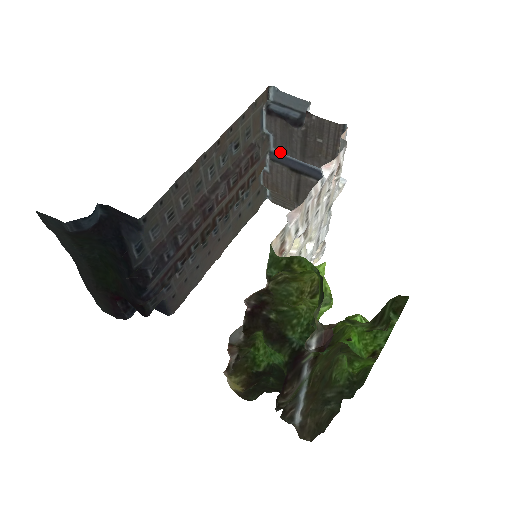
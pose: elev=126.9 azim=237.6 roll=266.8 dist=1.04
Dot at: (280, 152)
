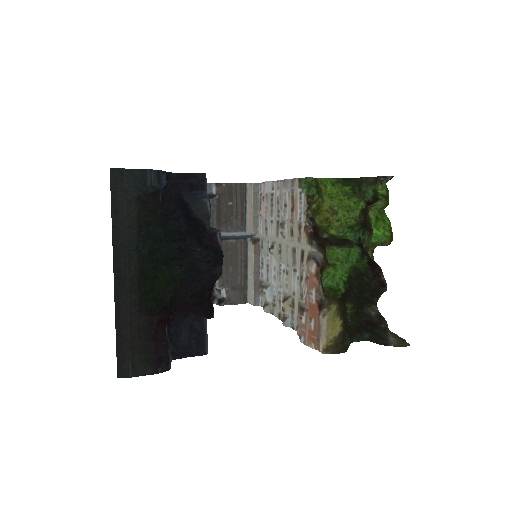
Dot at: occluded
